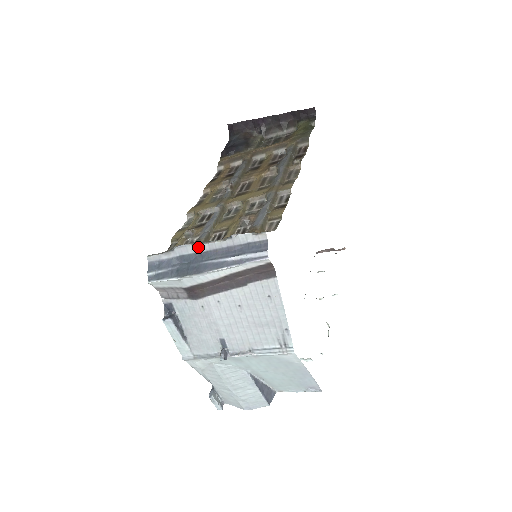
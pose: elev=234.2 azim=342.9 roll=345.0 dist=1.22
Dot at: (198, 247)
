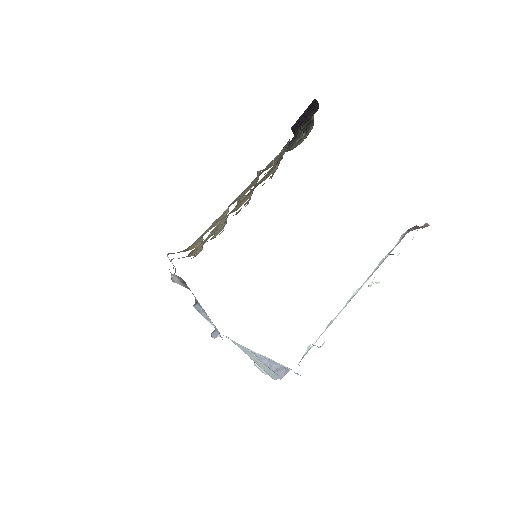
Dot at: occluded
